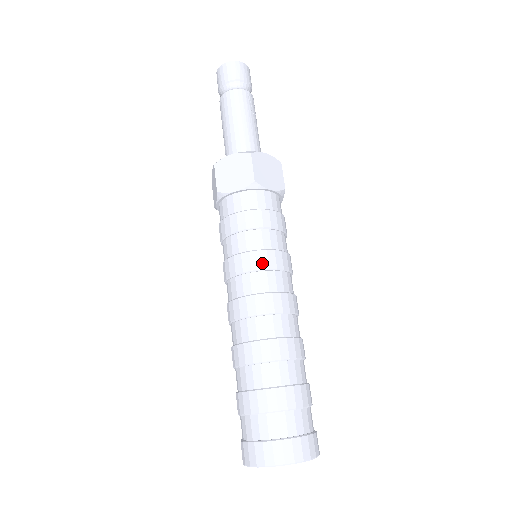
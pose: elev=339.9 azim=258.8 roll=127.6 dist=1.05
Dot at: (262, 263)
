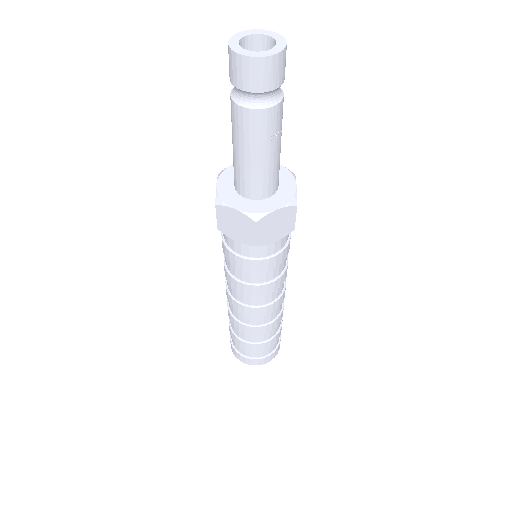
Dot at: (254, 293)
